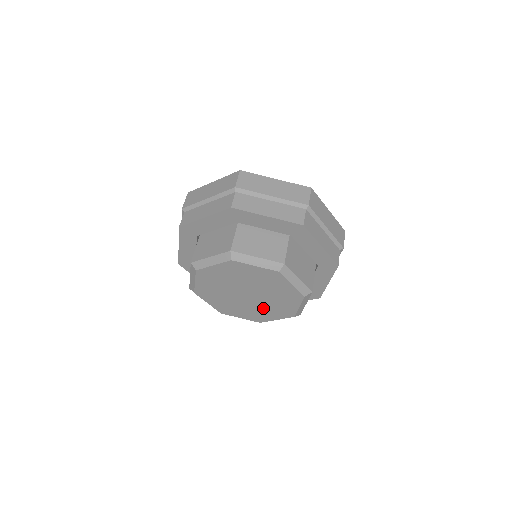
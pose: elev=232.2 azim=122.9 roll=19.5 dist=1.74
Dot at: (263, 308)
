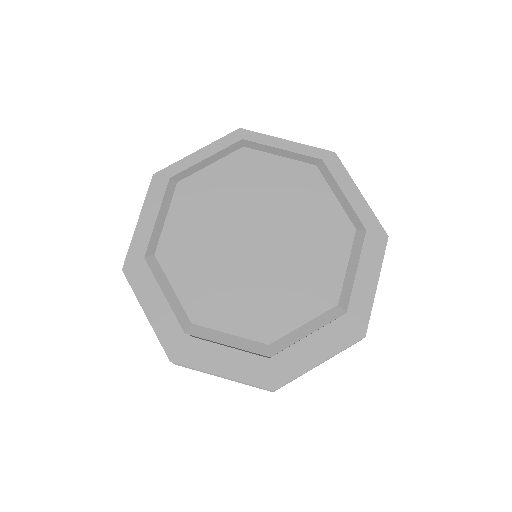
Dot at: (303, 255)
